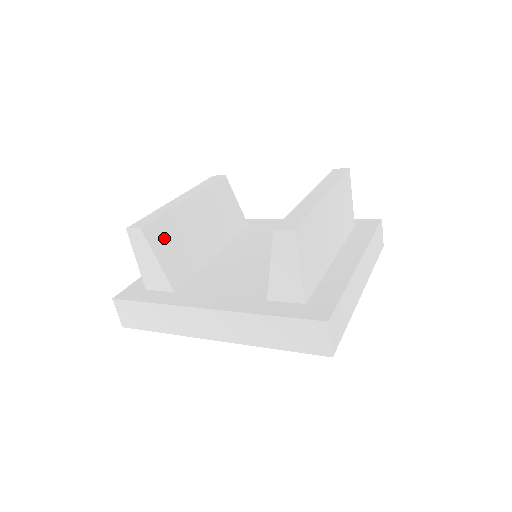
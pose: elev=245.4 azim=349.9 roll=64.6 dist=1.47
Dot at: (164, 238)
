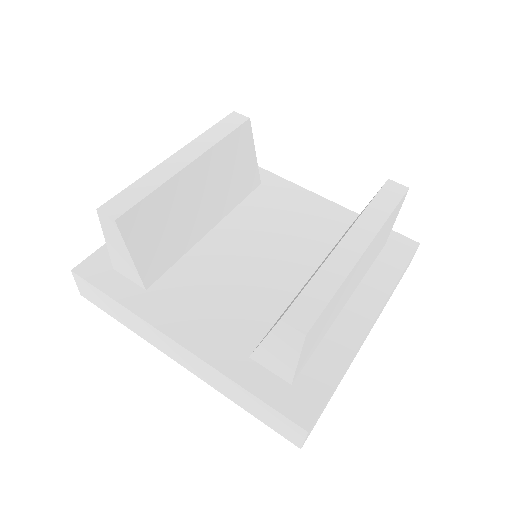
Dot at: (145, 225)
